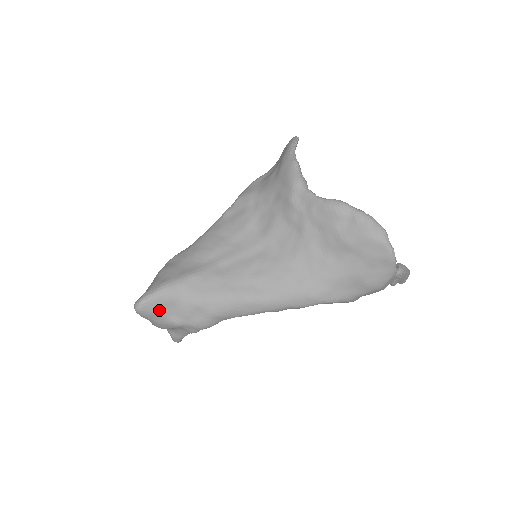
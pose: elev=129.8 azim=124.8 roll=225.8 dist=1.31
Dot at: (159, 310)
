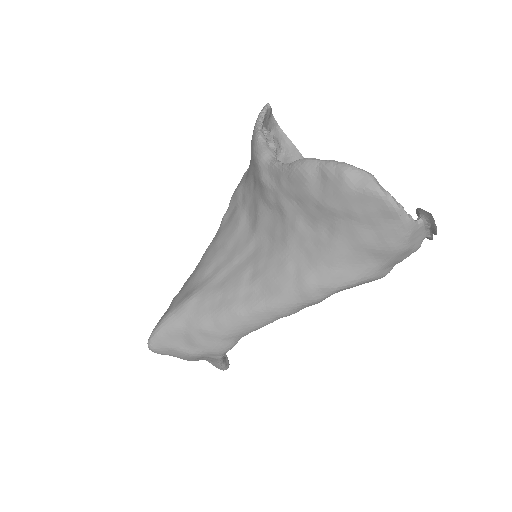
Dot at: (170, 344)
